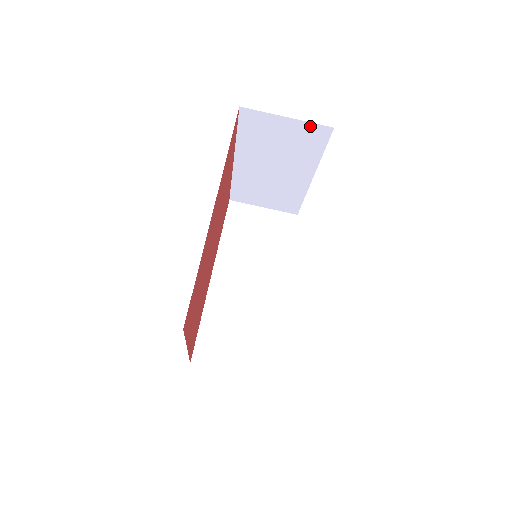
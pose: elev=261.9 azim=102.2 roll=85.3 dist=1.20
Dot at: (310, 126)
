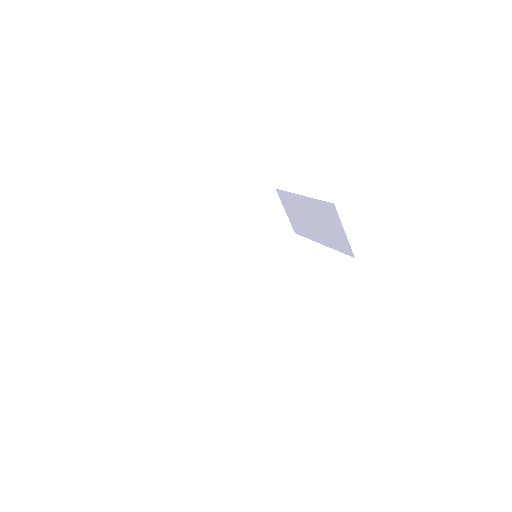
Dot at: (348, 244)
